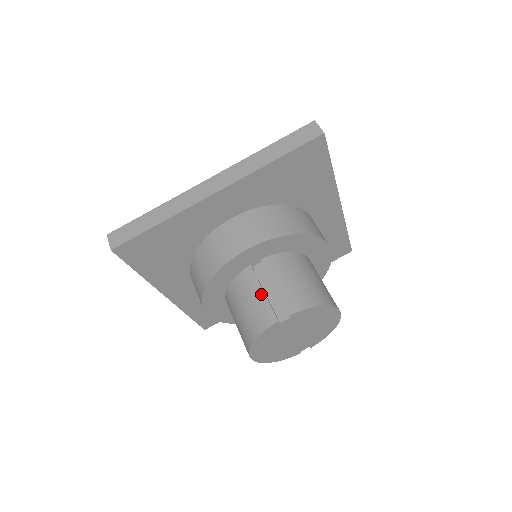
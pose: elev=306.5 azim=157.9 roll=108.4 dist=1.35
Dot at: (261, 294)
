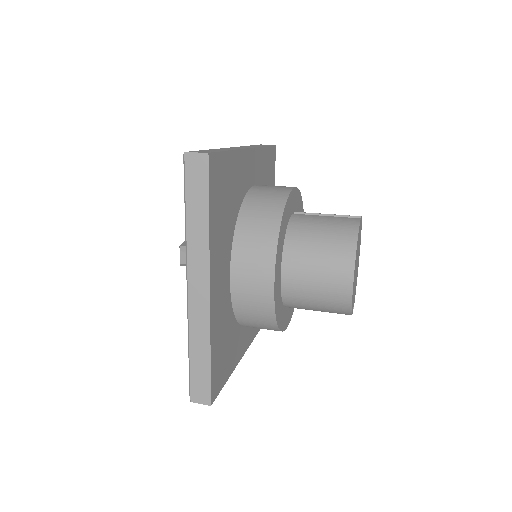
Dot at: (326, 217)
